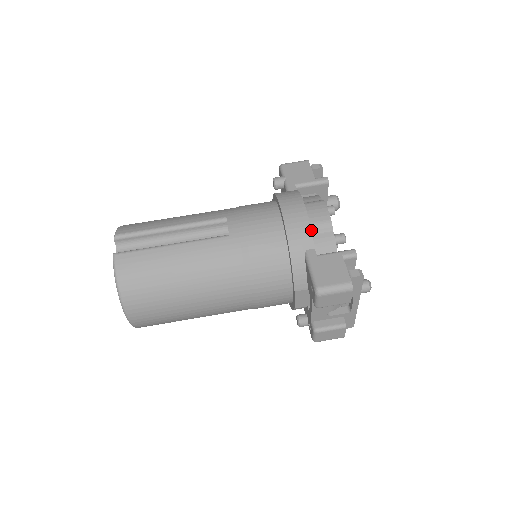
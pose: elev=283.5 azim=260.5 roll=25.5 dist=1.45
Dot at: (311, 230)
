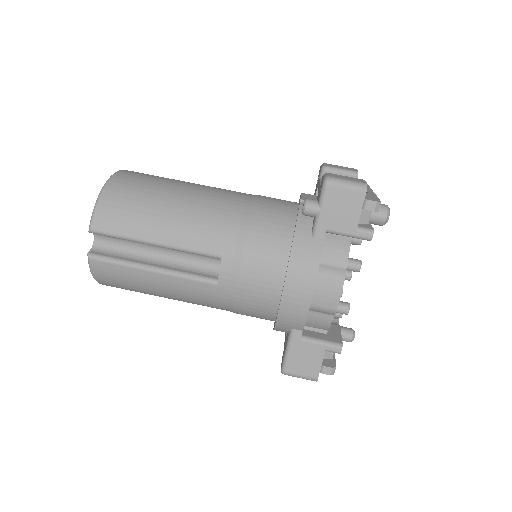
Dot at: occluded
